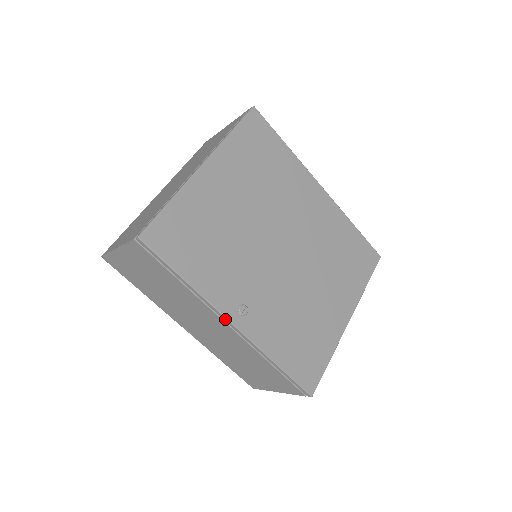
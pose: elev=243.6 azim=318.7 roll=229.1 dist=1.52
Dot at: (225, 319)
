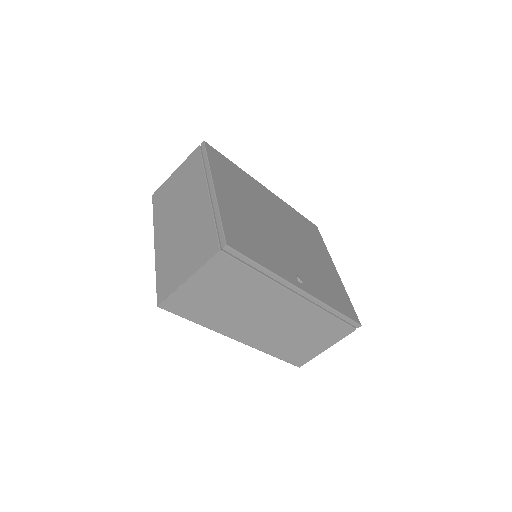
Dot at: (297, 289)
